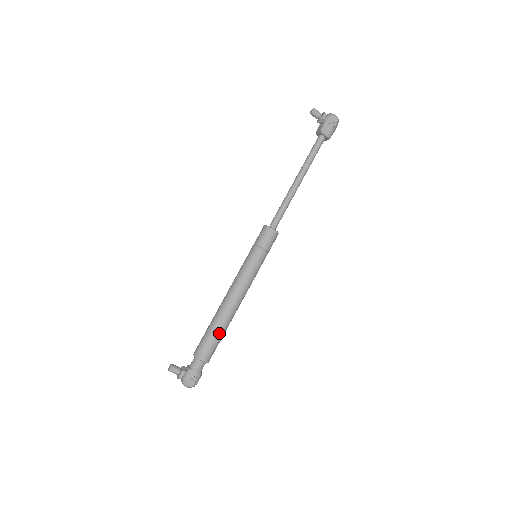
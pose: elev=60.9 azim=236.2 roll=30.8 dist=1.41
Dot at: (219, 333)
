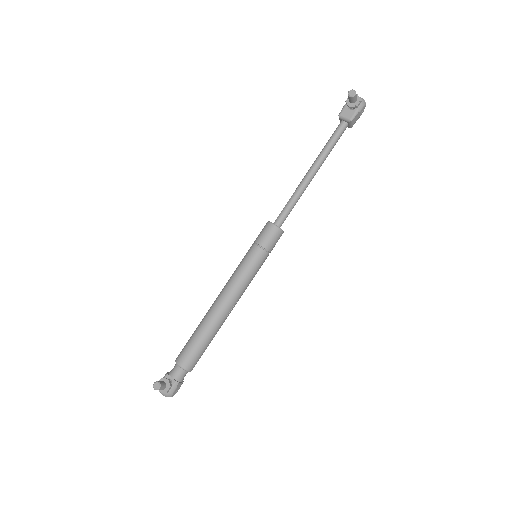
Dot at: occluded
